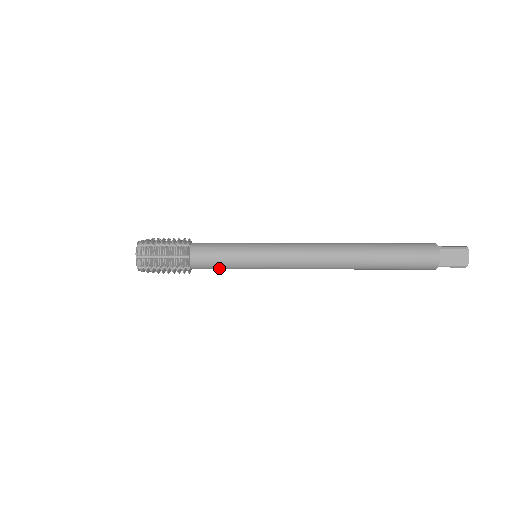
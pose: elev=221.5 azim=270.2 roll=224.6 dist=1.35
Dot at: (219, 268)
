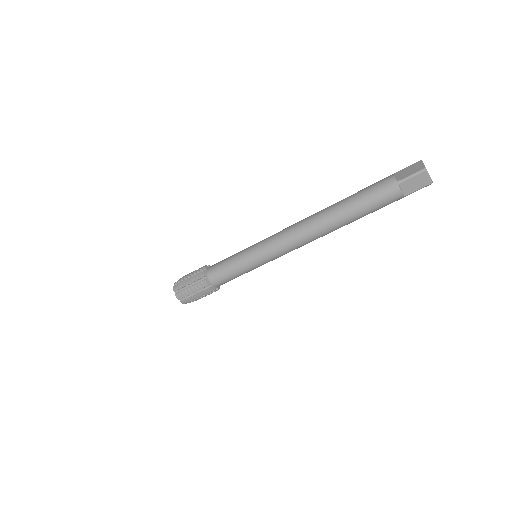
Dot at: (228, 272)
